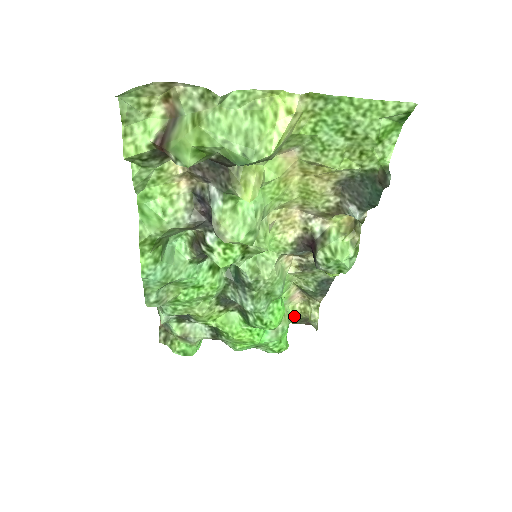
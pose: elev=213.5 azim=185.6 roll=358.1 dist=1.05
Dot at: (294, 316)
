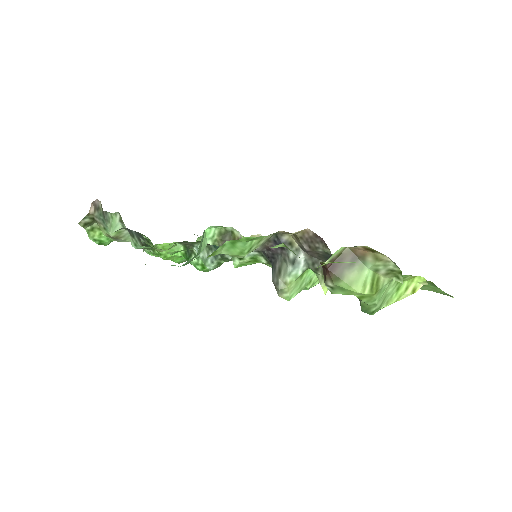
Dot at: occluded
